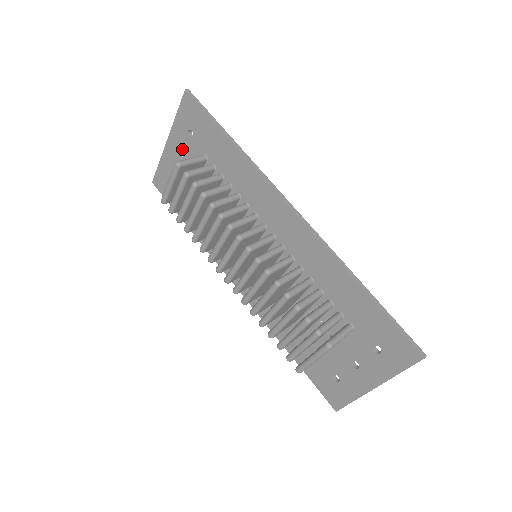
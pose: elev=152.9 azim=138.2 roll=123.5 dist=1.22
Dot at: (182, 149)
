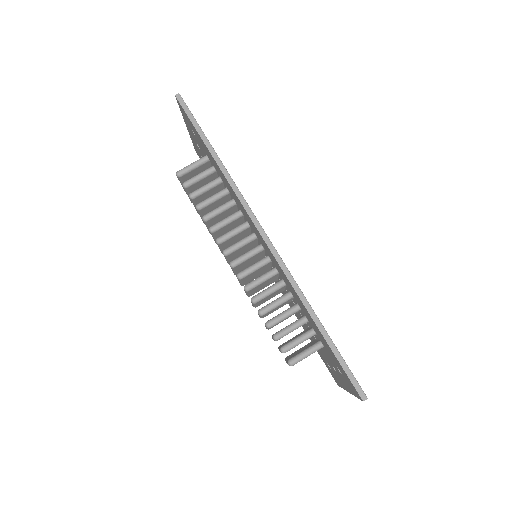
Dot at: (196, 141)
